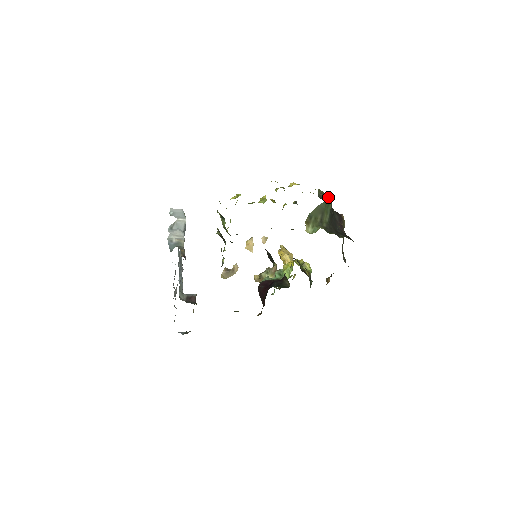
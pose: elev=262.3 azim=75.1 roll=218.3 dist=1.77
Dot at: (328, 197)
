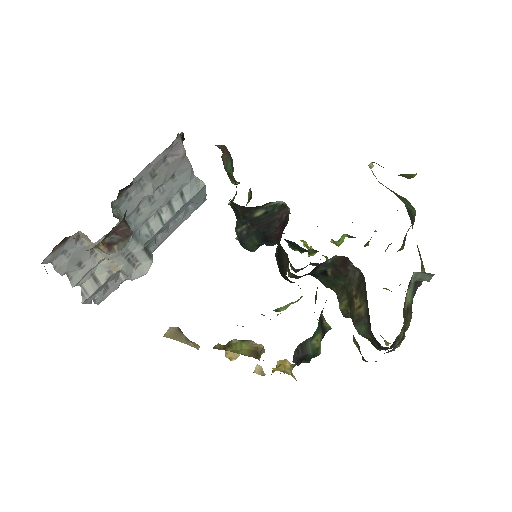
Dot at: occluded
